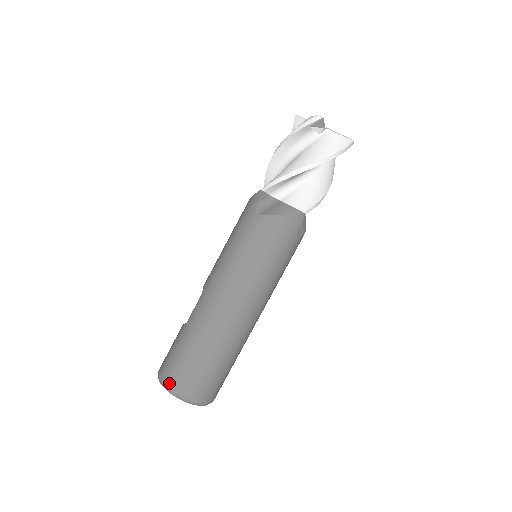
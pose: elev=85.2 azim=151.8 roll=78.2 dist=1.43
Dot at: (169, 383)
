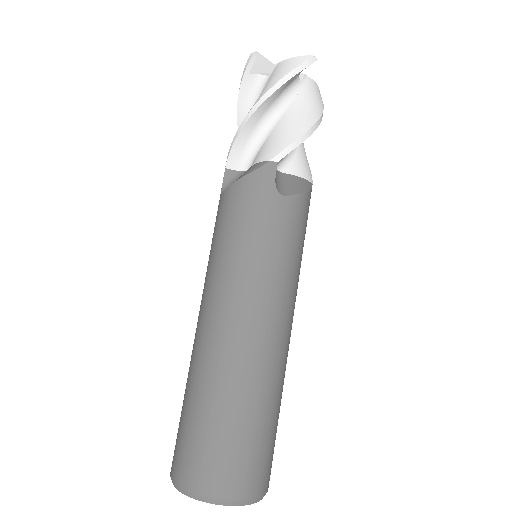
Dot at: (173, 471)
